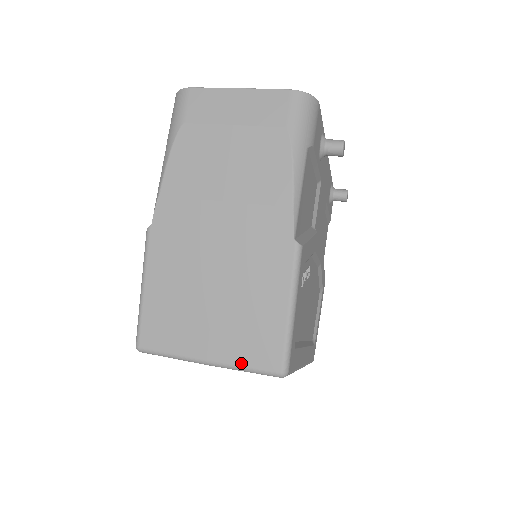
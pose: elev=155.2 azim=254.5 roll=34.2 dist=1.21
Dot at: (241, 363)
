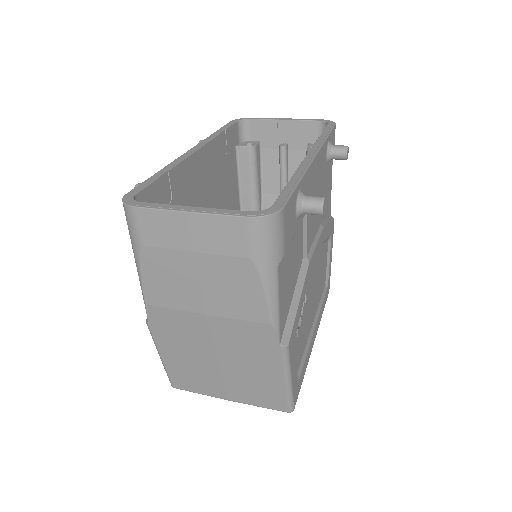
Dot at: (256, 404)
